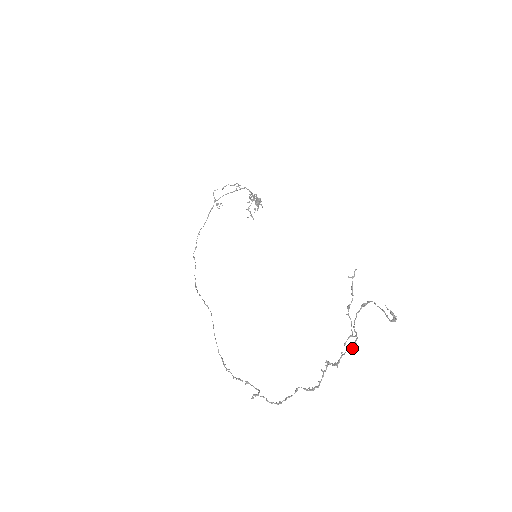
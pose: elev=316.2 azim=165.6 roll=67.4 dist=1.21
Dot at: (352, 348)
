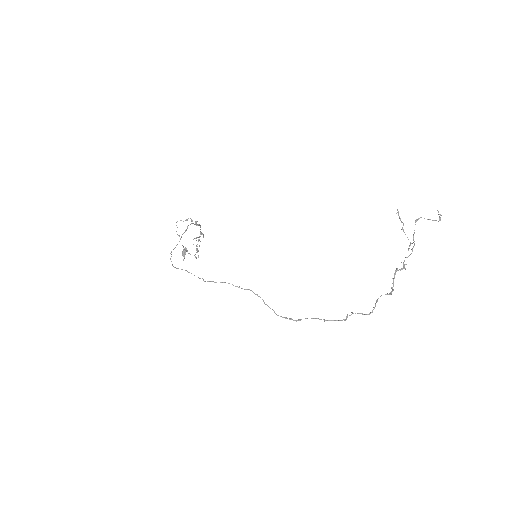
Dot at: (408, 256)
